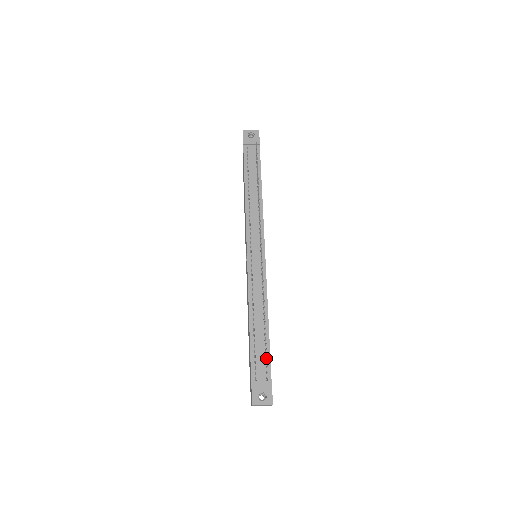
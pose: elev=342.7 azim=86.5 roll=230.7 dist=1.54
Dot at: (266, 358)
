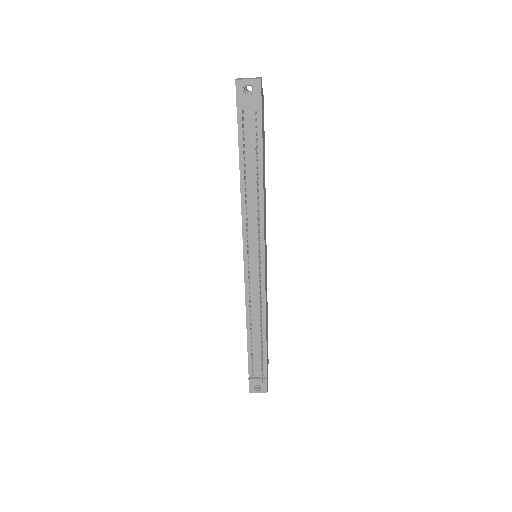
Dot at: (263, 360)
